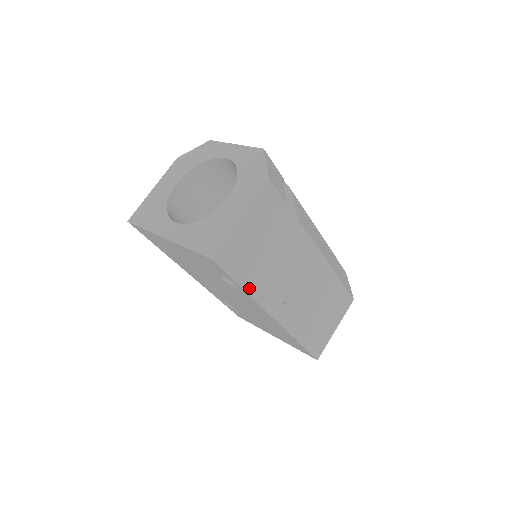
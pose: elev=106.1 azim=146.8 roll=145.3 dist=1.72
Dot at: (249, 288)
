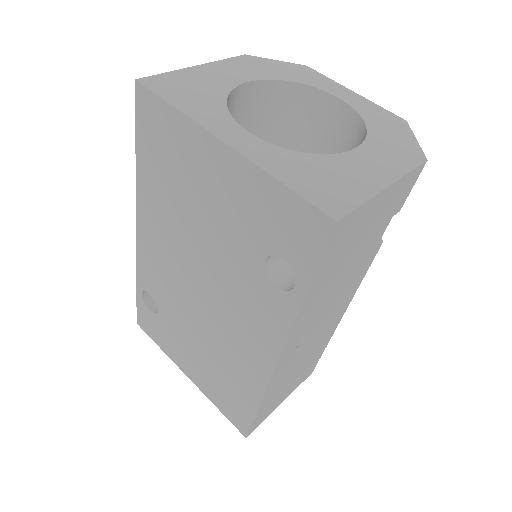
Dot at: (307, 300)
